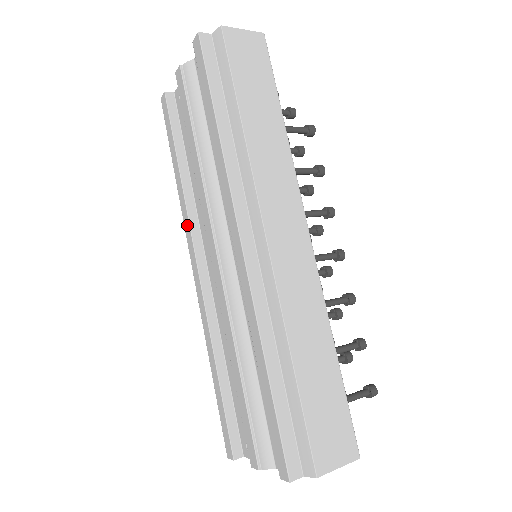
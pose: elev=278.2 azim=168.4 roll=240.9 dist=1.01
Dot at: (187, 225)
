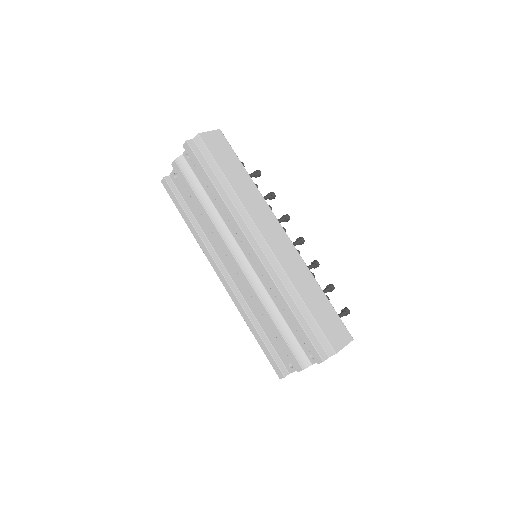
Dot at: (207, 252)
